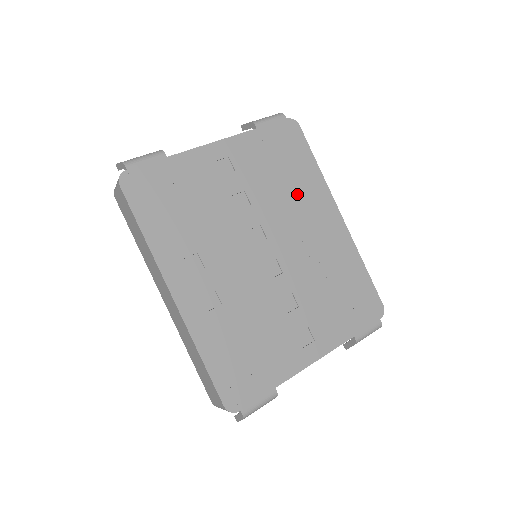
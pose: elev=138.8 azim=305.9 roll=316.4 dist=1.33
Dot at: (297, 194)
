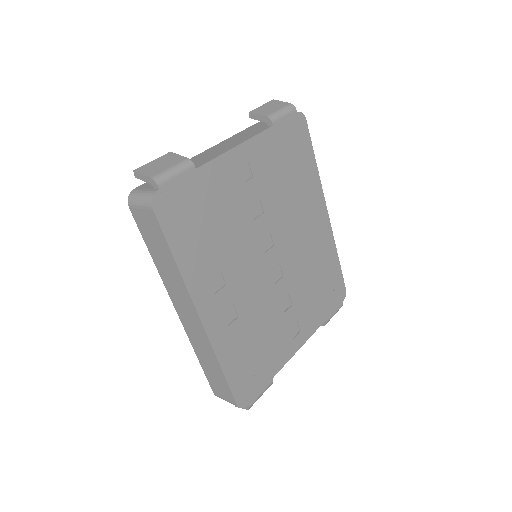
Dot at: (299, 196)
